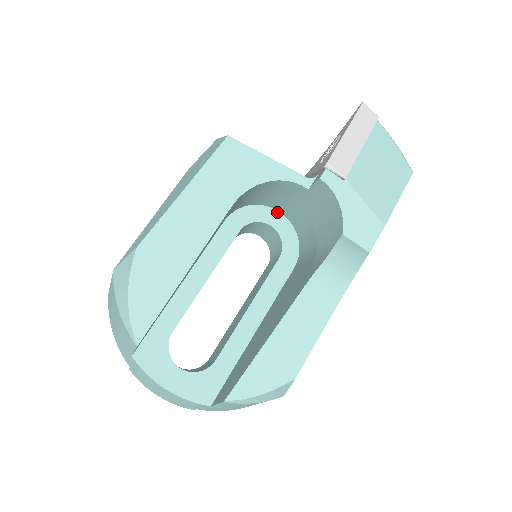
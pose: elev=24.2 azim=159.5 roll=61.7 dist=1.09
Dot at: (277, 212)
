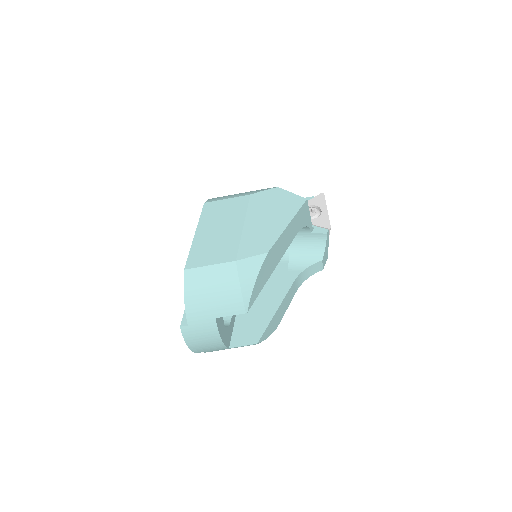
Dot at: occluded
